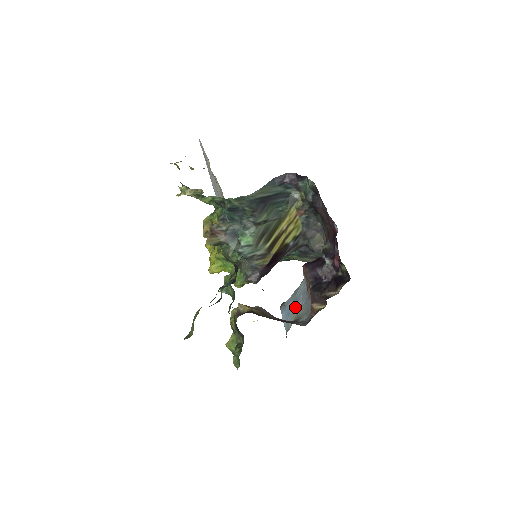
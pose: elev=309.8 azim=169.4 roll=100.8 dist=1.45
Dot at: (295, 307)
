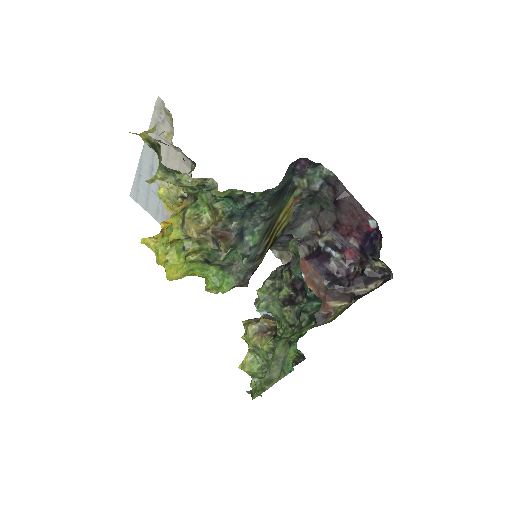
Dot at: occluded
